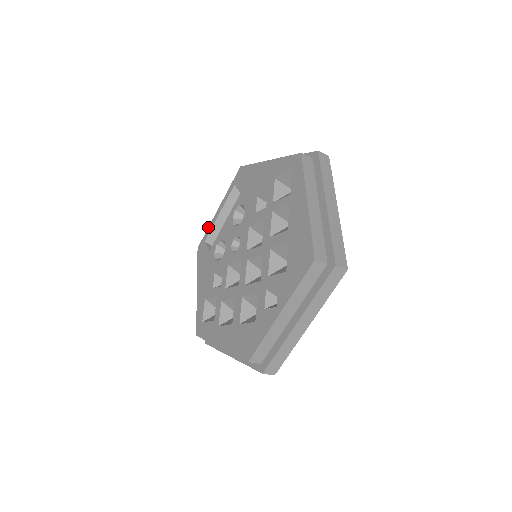
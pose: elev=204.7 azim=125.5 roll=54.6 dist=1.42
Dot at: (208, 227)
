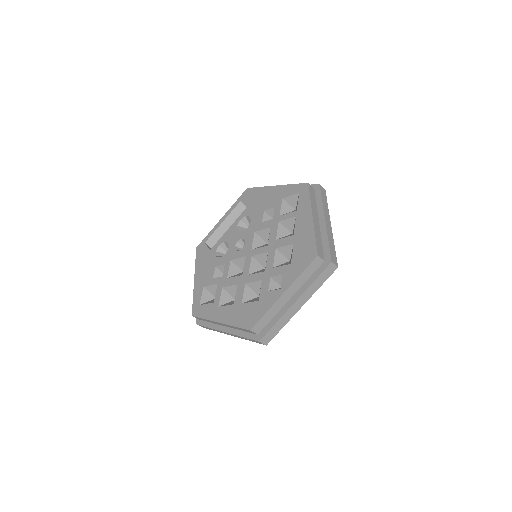
Dot at: (209, 232)
